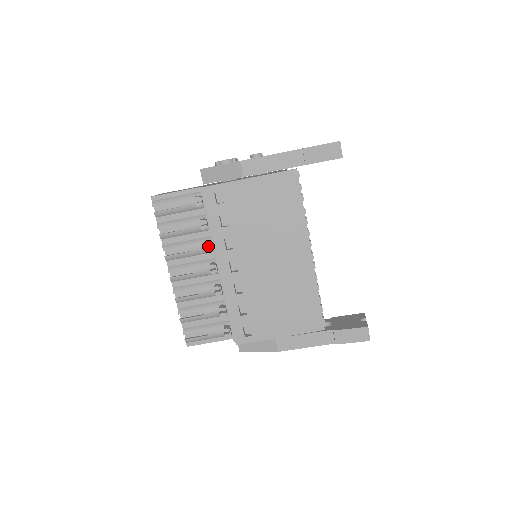
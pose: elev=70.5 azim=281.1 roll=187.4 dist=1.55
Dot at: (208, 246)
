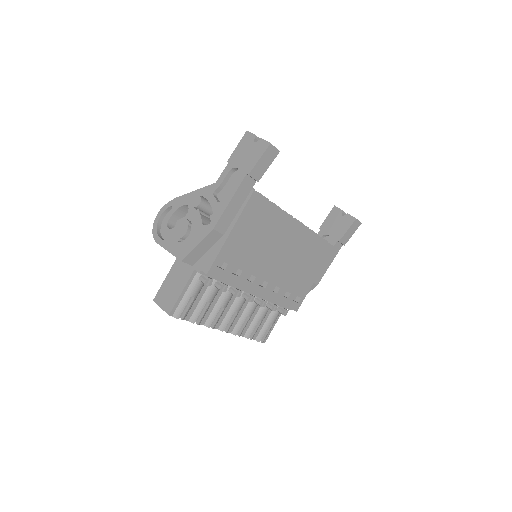
Dot at: occluded
